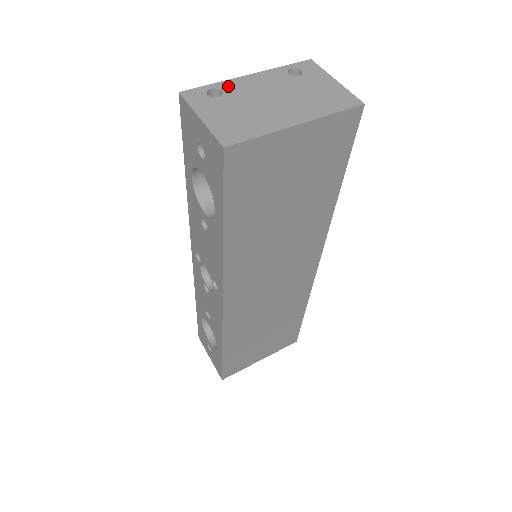
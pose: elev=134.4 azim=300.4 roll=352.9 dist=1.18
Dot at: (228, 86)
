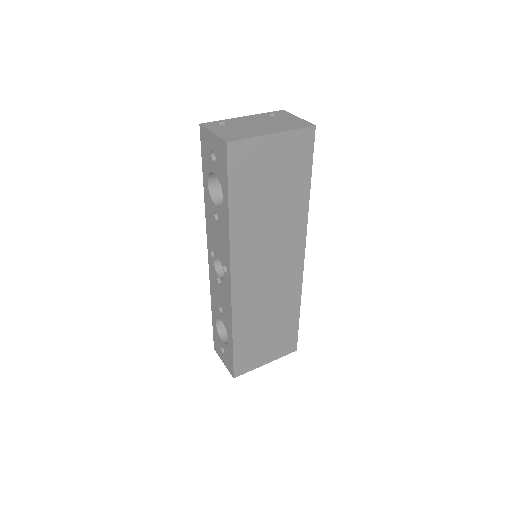
Dot at: (230, 121)
